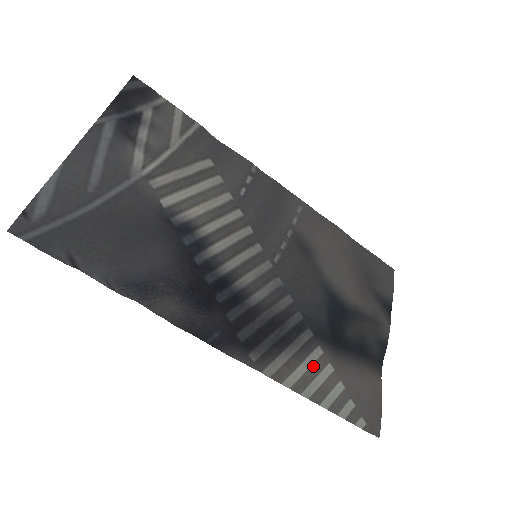
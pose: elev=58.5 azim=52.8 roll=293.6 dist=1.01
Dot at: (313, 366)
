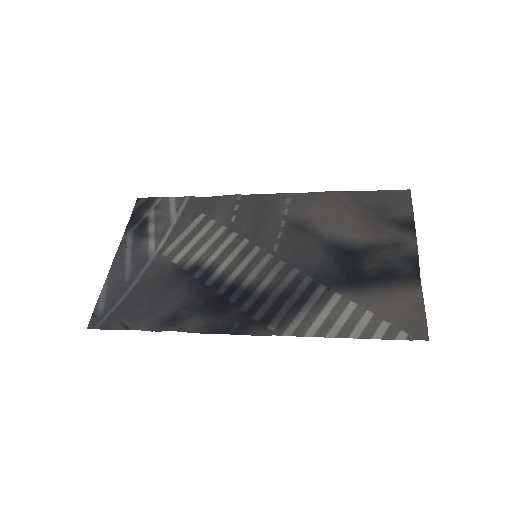
Dot at: (333, 311)
